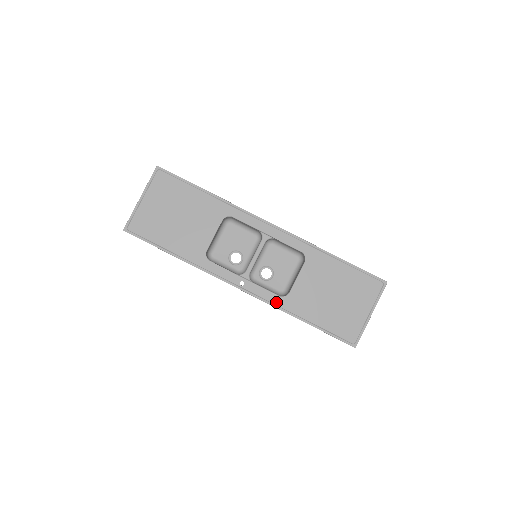
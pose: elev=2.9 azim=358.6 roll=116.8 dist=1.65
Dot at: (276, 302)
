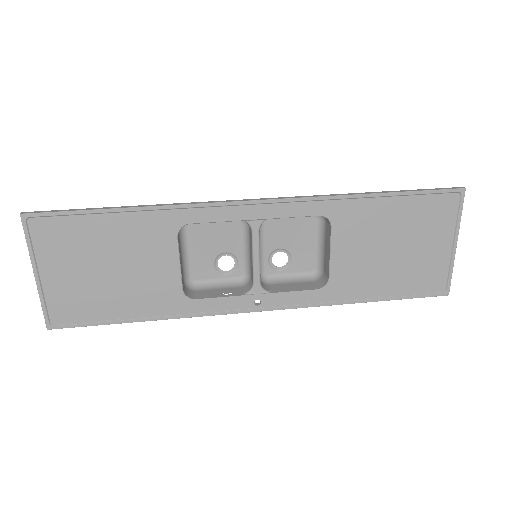
Dot at: (317, 299)
